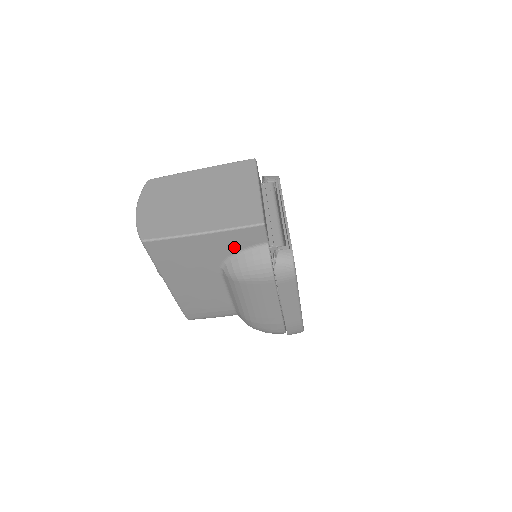
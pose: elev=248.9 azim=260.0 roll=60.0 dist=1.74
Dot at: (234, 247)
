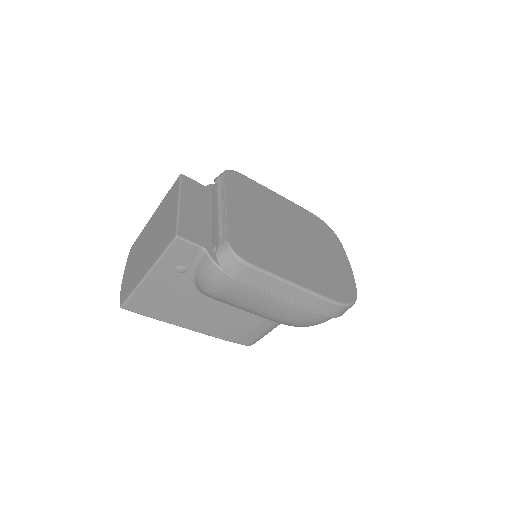
Dot at: (182, 270)
